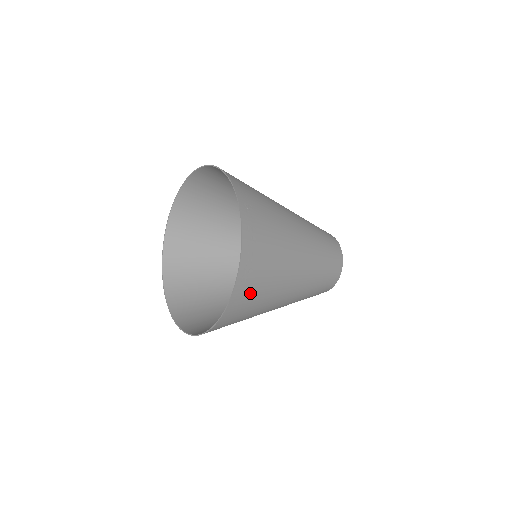
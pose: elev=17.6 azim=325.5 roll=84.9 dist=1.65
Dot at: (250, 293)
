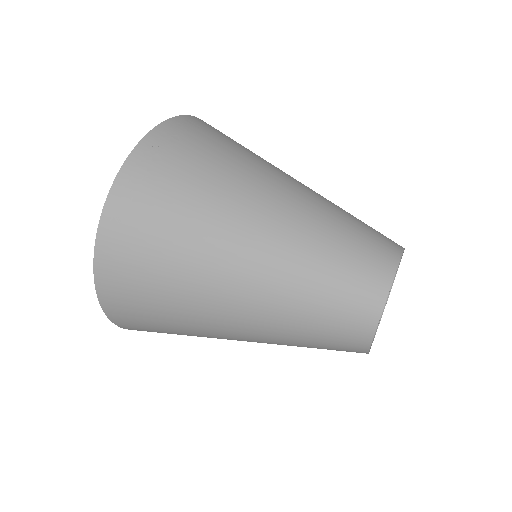
Dot at: (134, 249)
